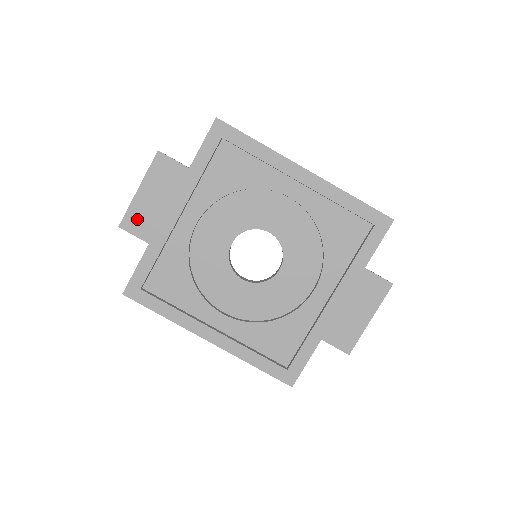
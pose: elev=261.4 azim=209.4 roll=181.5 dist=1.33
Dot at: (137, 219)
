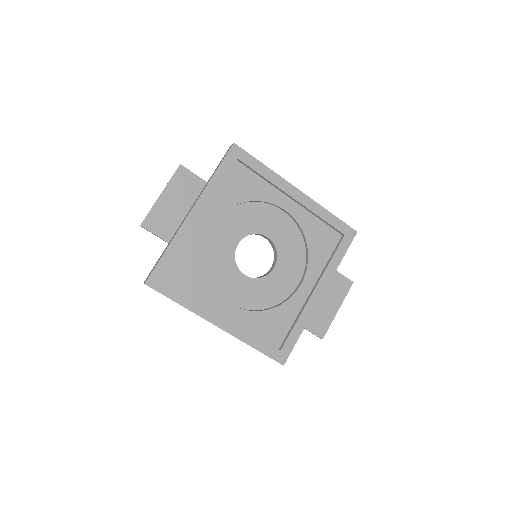
Dot at: (158, 220)
